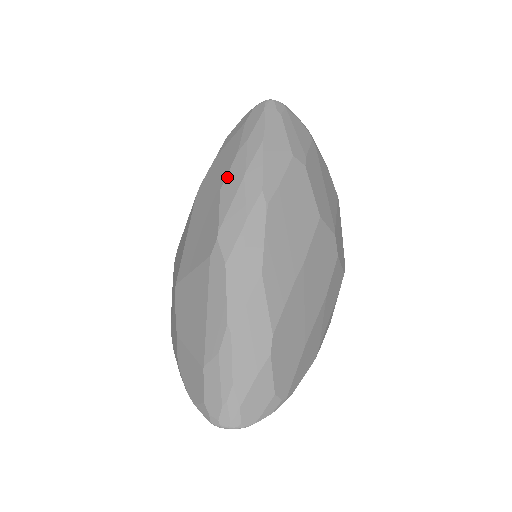
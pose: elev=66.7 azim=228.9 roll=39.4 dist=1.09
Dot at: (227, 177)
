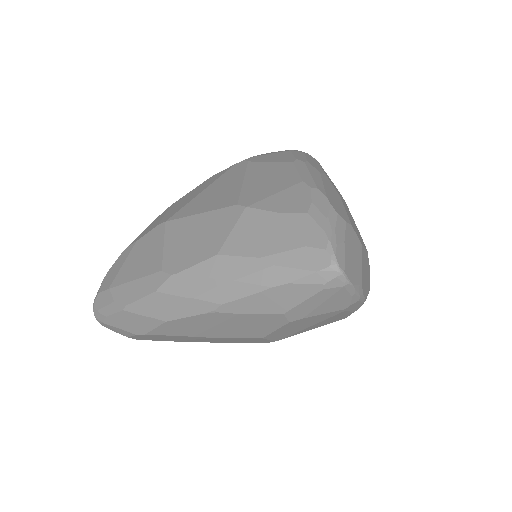
Dot at: (230, 257)
